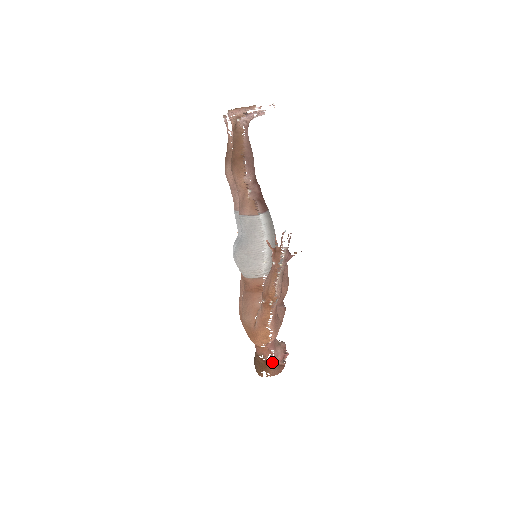
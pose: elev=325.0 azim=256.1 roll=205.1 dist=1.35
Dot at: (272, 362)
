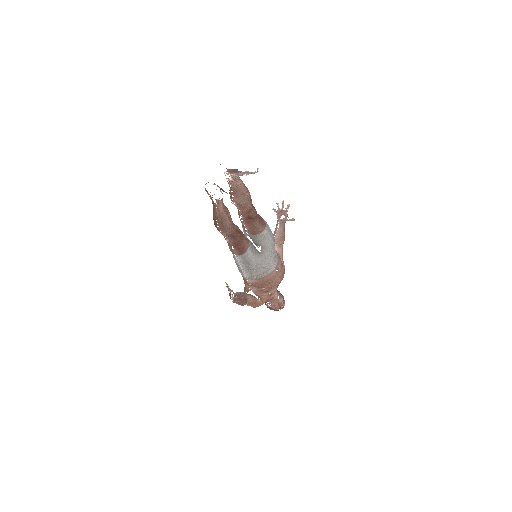
Dot at: (270, 306)
